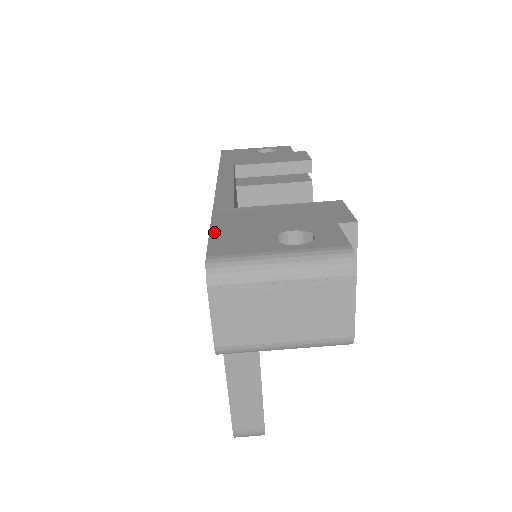
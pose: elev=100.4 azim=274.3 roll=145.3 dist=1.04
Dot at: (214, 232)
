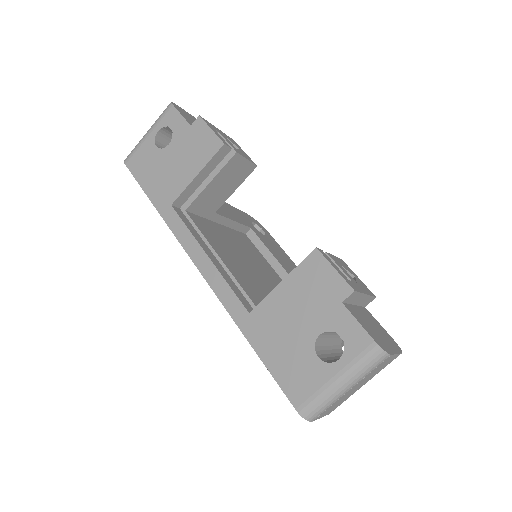
Dot at: (271, 368)
